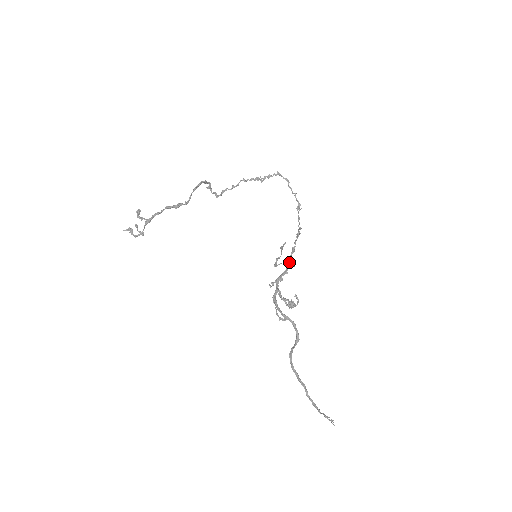
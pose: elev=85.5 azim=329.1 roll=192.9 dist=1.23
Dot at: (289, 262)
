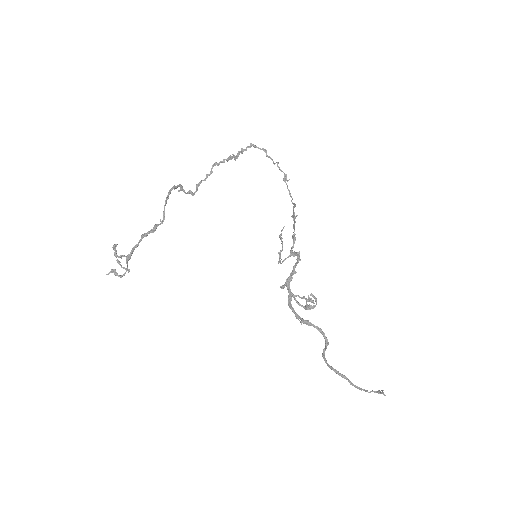
Dot at: (294, 255)
